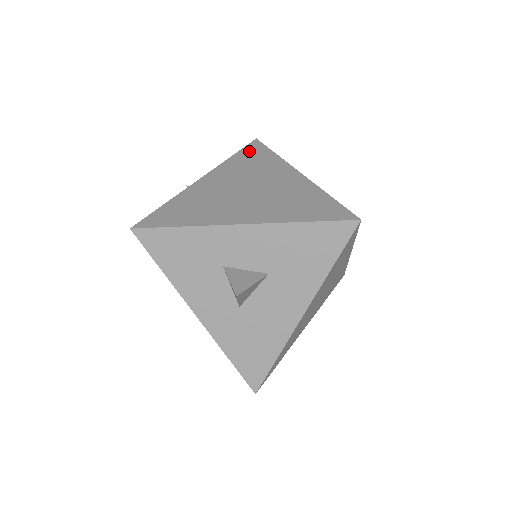
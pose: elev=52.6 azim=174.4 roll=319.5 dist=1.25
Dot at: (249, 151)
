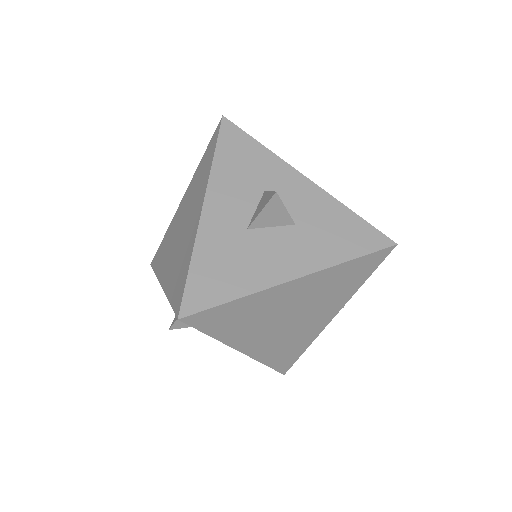
Dot at: occluded
